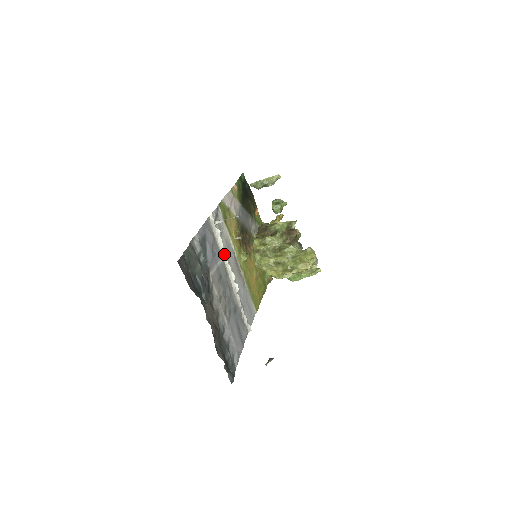
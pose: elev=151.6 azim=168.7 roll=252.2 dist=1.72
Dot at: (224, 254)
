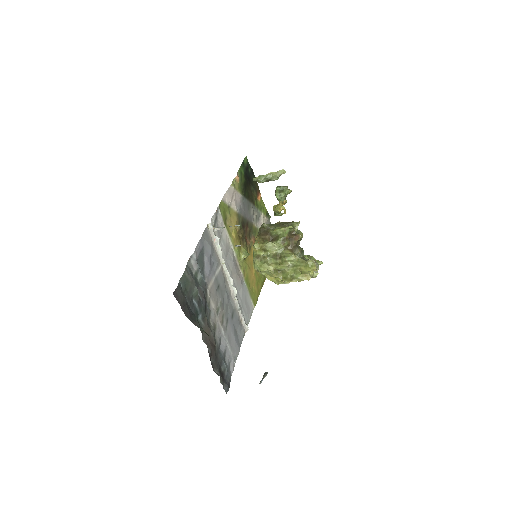
Dot at: (223, 260)
